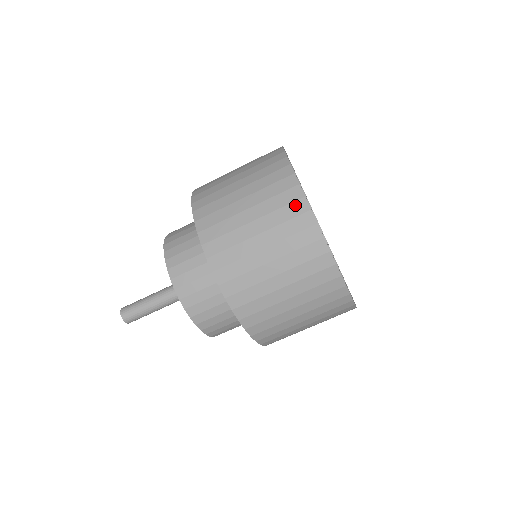
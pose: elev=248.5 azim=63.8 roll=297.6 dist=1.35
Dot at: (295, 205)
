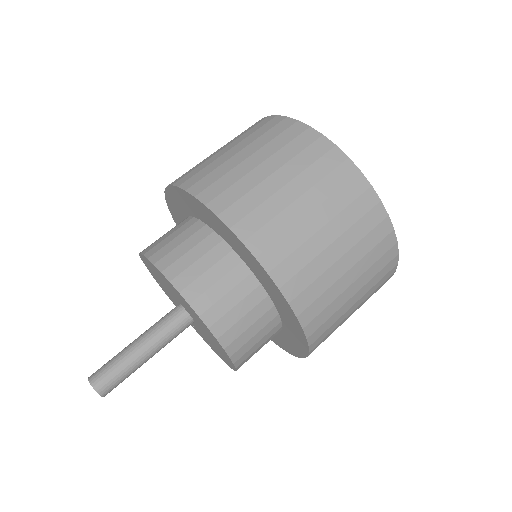
Dot at: (280, 125)
